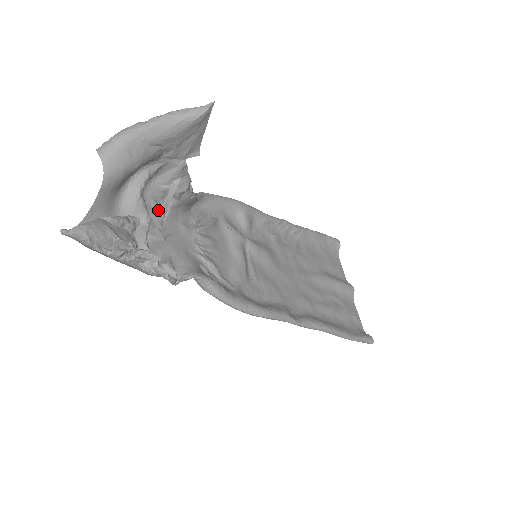
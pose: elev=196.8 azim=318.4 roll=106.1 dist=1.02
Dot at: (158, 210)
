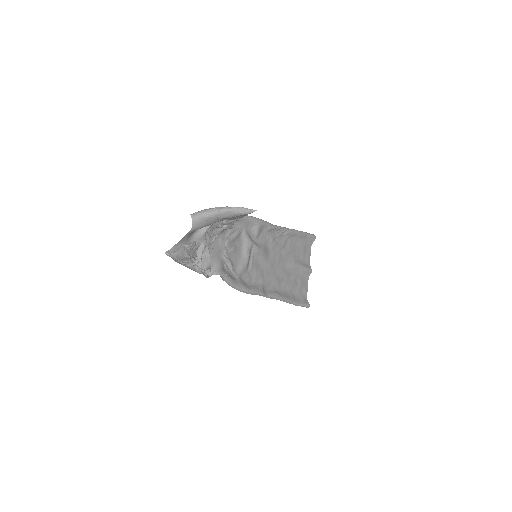
Dot at: (211, 233)
